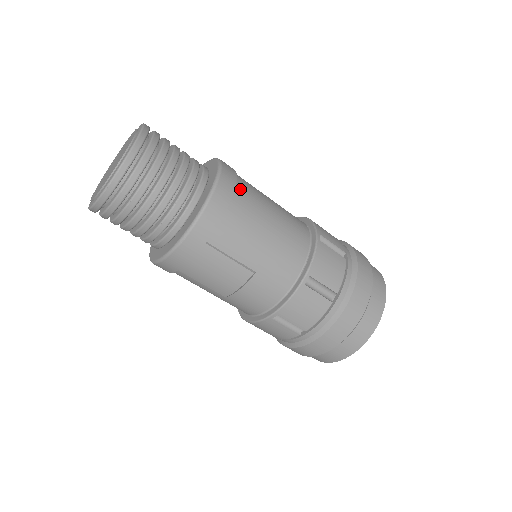
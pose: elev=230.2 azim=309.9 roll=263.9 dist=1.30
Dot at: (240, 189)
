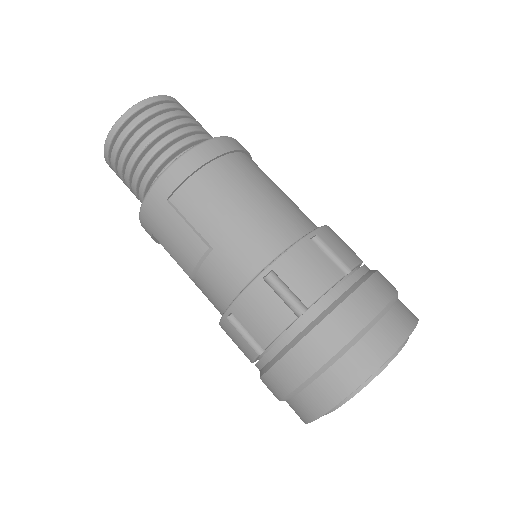
Dot at: (229, 160)
